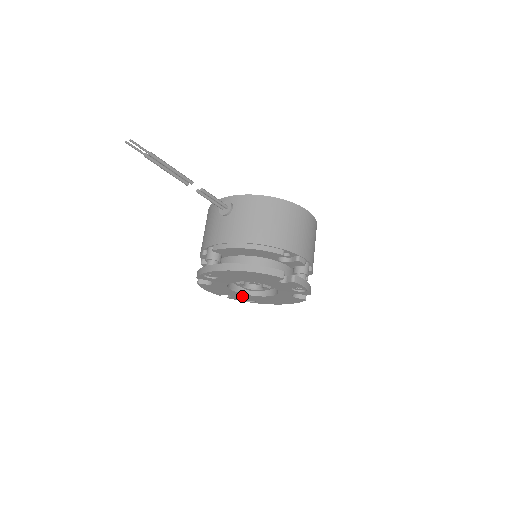
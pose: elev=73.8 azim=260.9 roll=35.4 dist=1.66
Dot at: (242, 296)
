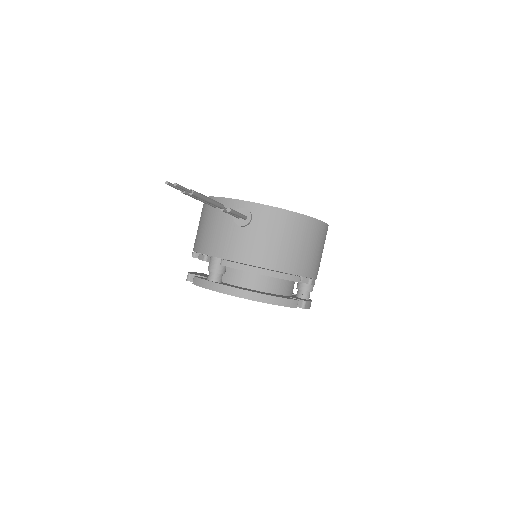
Dot at: occluded
